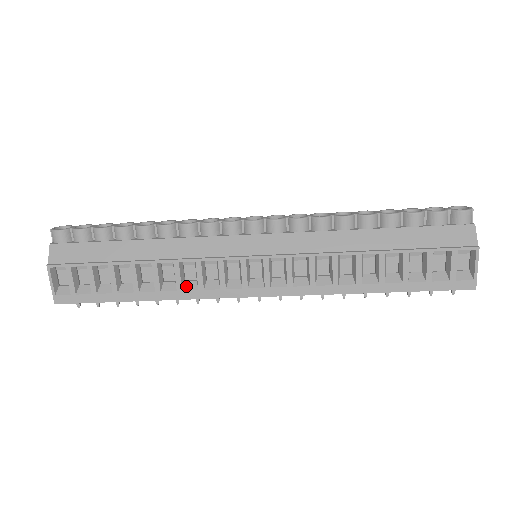
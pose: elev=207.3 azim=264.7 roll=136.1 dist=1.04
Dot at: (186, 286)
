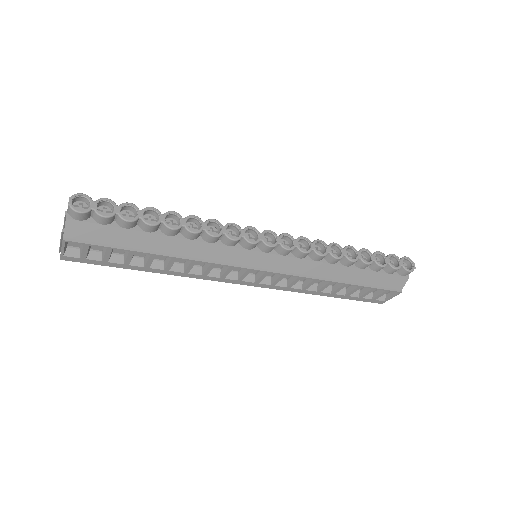
Dot at: (192, 270)
